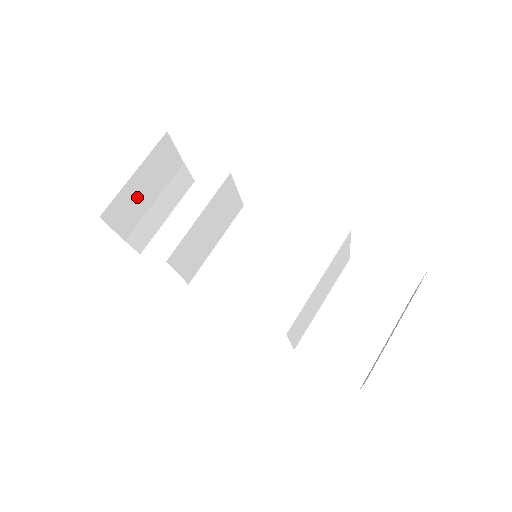
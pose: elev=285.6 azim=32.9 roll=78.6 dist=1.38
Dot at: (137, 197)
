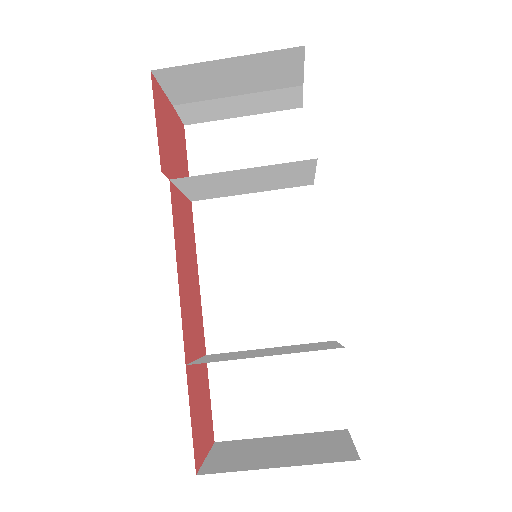
Dot at: (215, 80)
